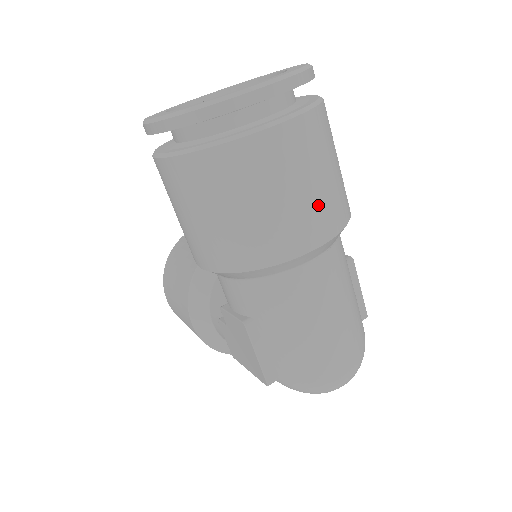
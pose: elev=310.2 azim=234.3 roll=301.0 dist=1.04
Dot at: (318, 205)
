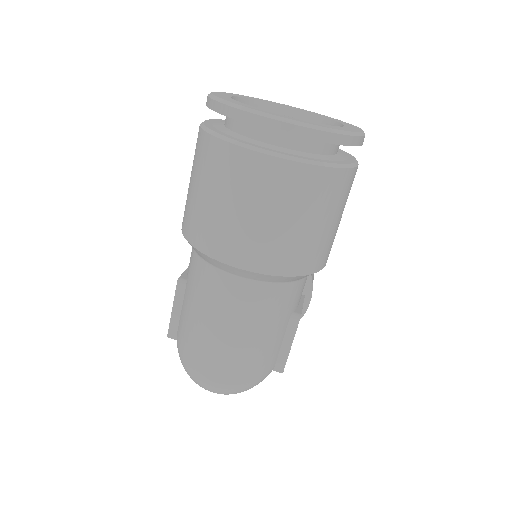
Dot at: (257, 237)
